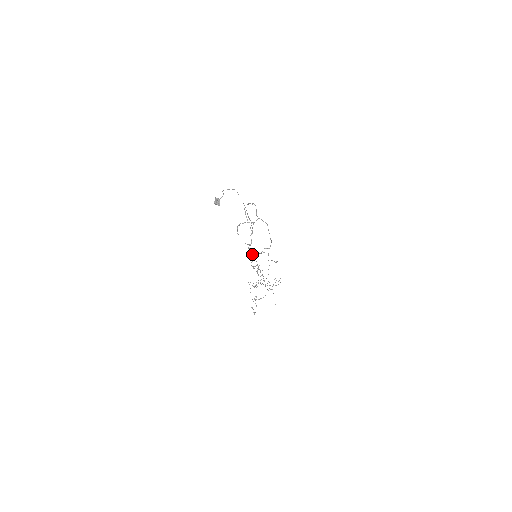
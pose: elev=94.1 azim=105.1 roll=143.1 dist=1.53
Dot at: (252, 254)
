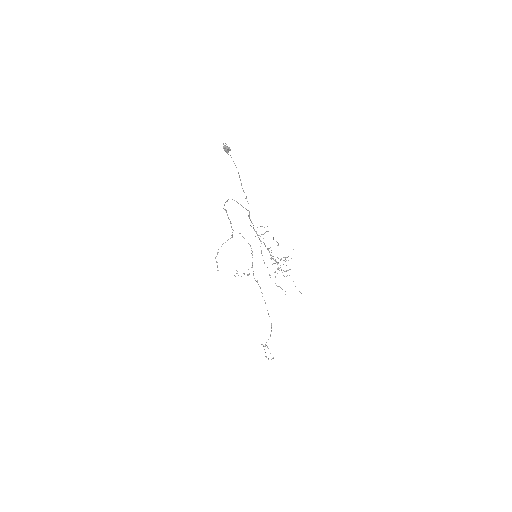
Dot at: (259, 239)
